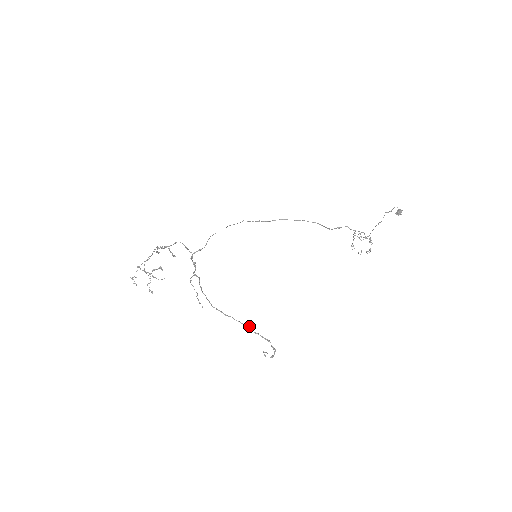
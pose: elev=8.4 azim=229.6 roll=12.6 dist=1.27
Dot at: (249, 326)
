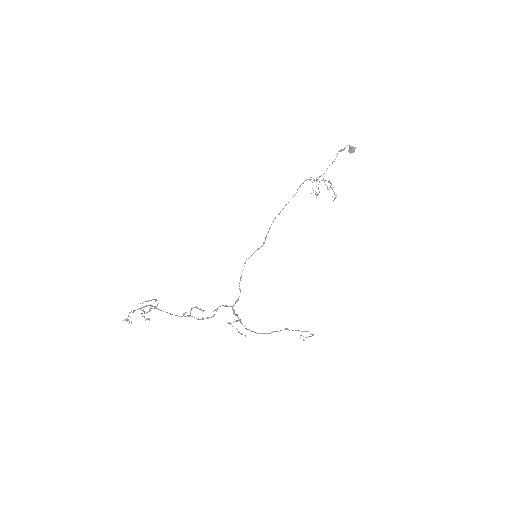
Dot at: (288, 329)
